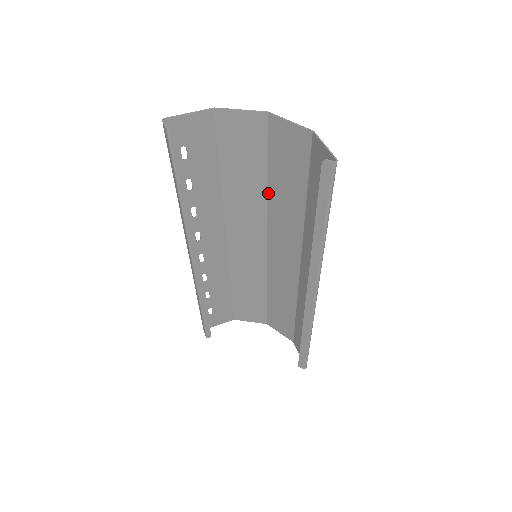
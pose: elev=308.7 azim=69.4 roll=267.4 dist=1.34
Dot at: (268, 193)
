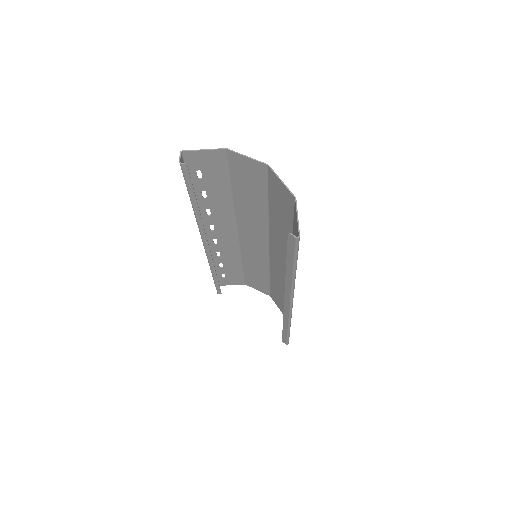
Dot at: (269, 216)
